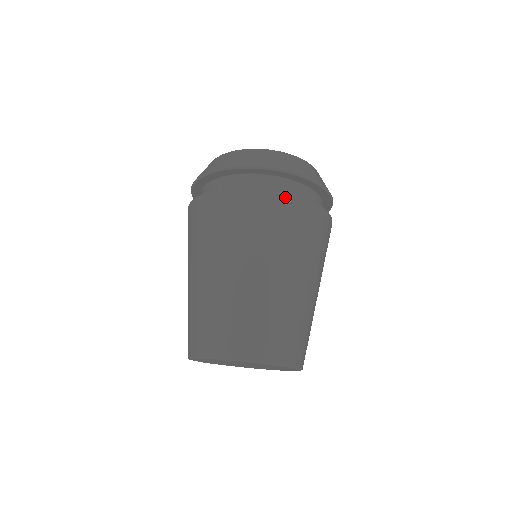
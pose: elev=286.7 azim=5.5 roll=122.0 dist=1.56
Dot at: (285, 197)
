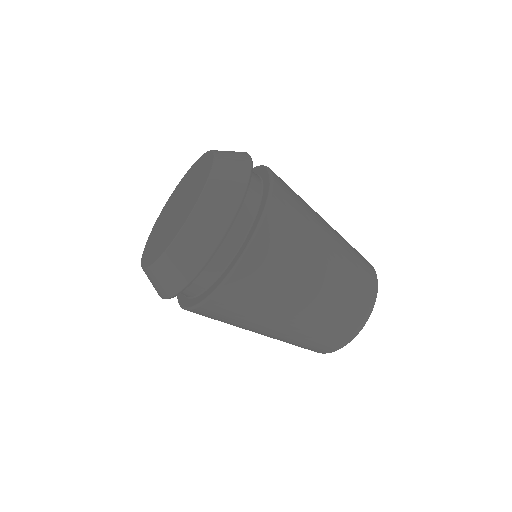
Dot at: (205, 307)
